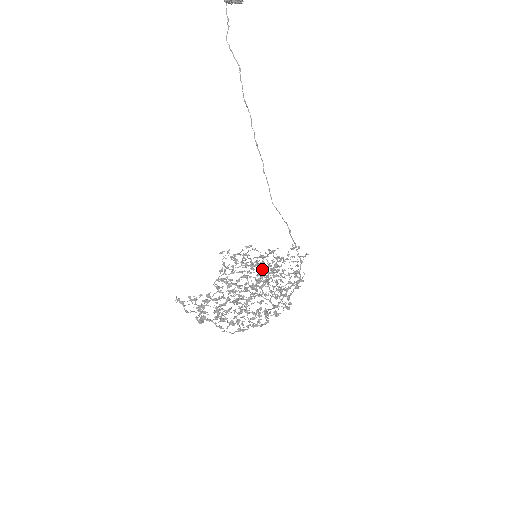
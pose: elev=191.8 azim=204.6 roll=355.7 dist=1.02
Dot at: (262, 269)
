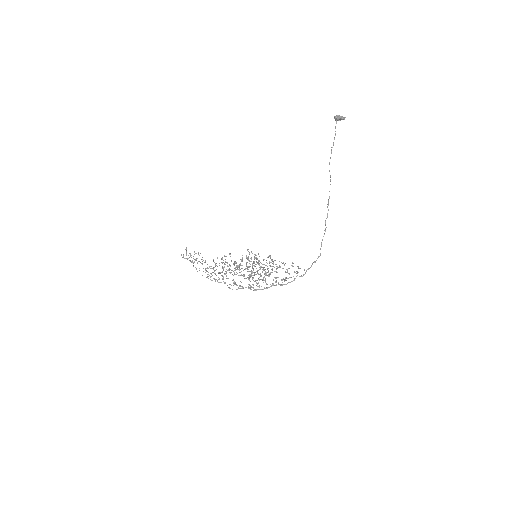
Dot at: (254, 263)
